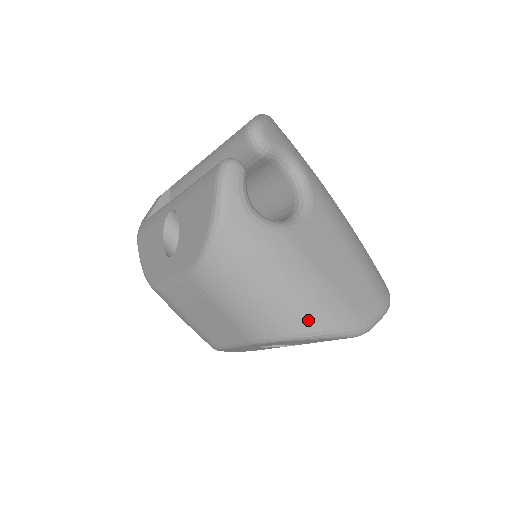
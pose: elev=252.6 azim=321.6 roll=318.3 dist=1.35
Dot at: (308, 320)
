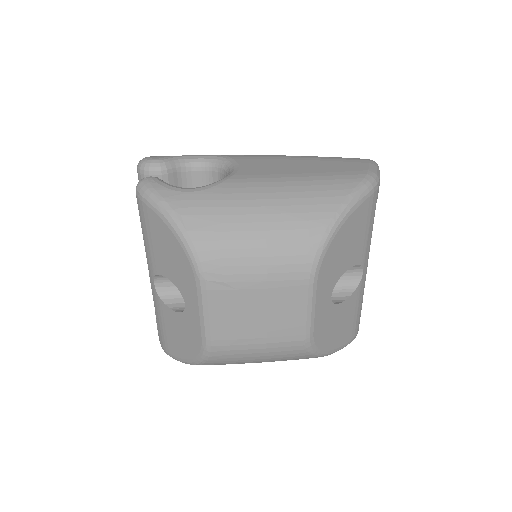
Dot at: (319, 209)
